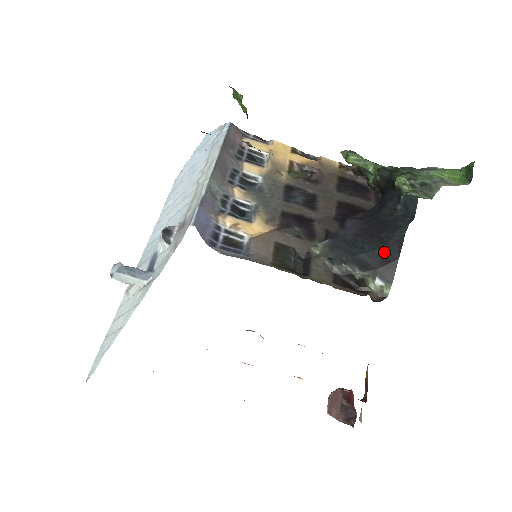
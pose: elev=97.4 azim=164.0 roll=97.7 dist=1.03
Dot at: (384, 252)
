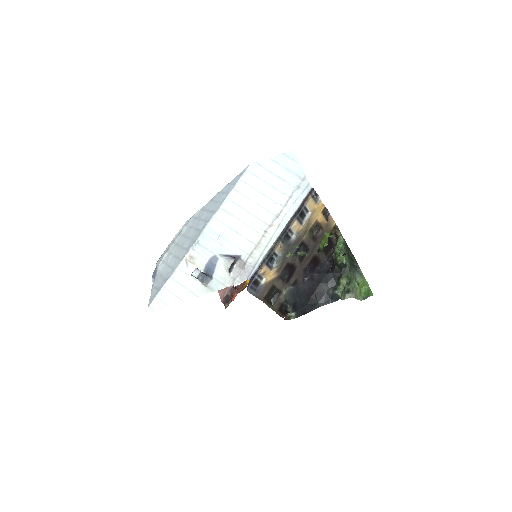
Dot at: (307, 306)
